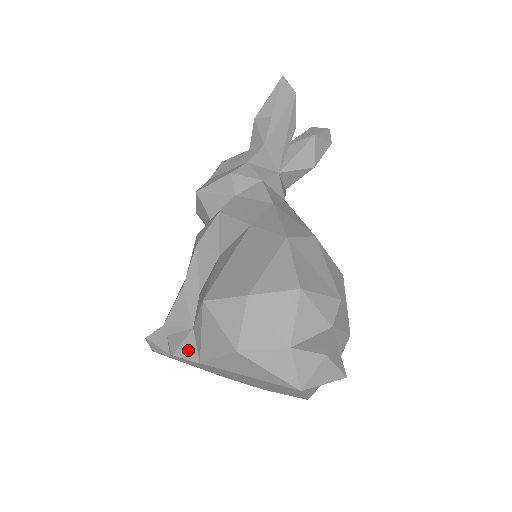
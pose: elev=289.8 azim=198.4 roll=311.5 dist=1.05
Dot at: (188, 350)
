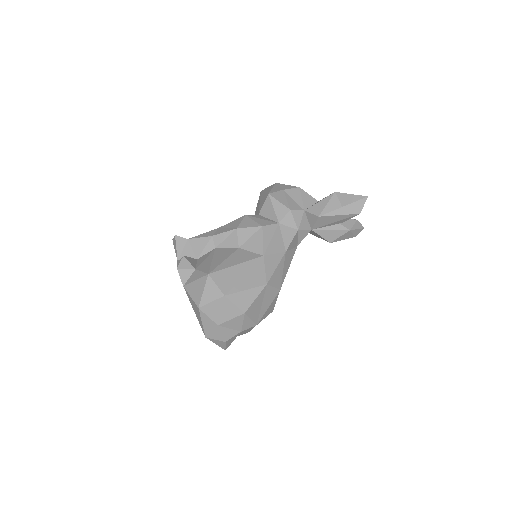
Dot at: (185, 275)
